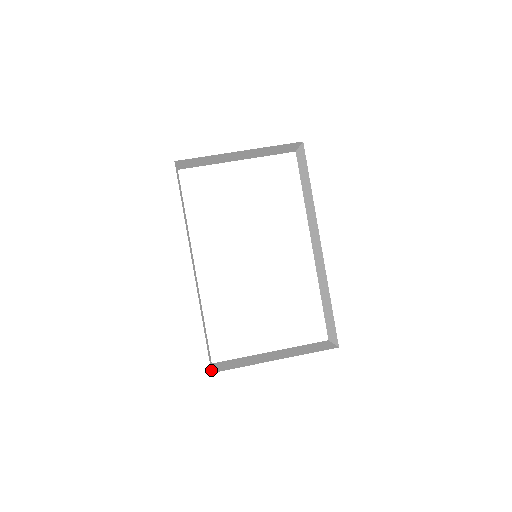
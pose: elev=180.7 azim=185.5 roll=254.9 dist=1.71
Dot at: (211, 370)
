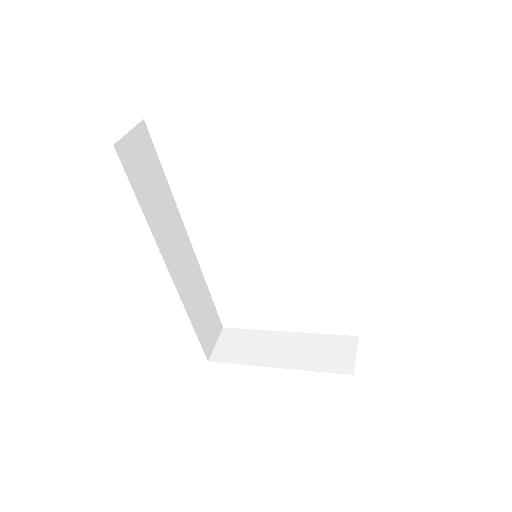
Dot at: (210, 354)
